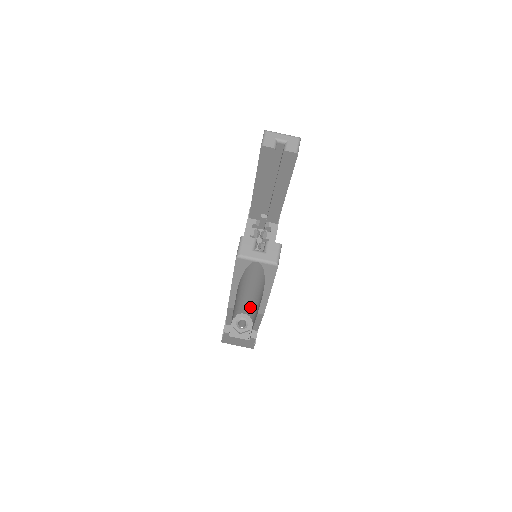
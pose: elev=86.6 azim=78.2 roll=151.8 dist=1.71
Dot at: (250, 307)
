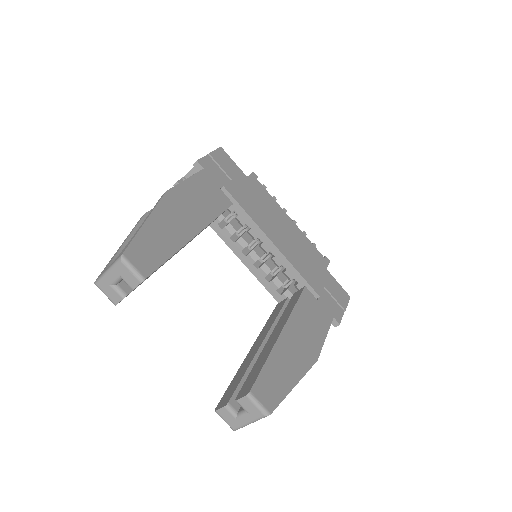
Dot at: occluded
